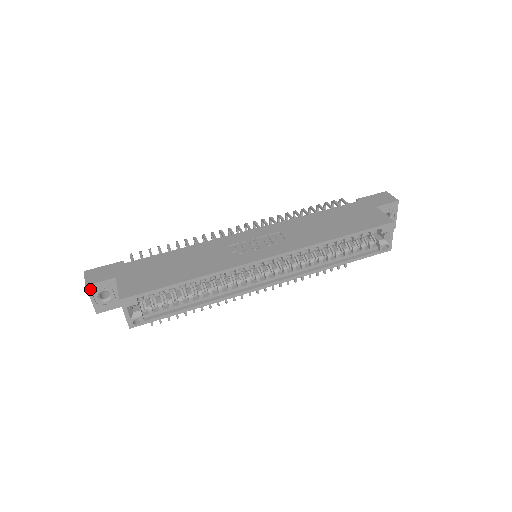
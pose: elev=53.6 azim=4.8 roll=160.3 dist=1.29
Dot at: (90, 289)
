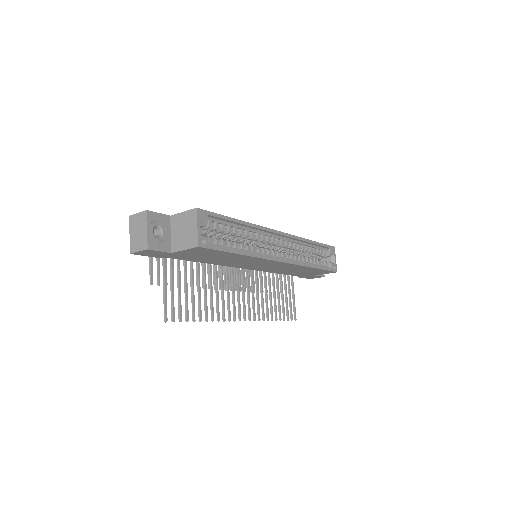
Dot at: (149, 216)
